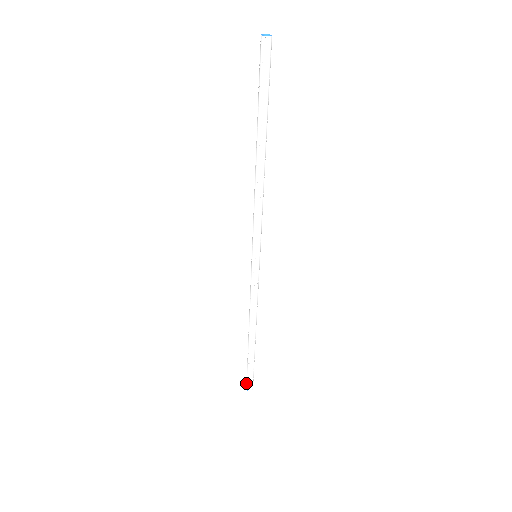
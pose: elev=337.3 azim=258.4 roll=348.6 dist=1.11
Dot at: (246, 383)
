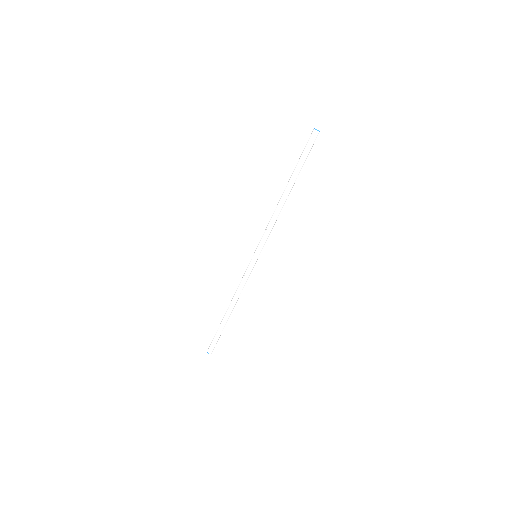
Dot at: (209, 347)
